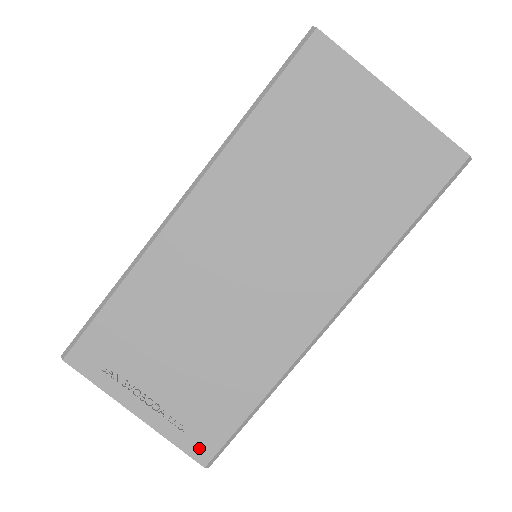
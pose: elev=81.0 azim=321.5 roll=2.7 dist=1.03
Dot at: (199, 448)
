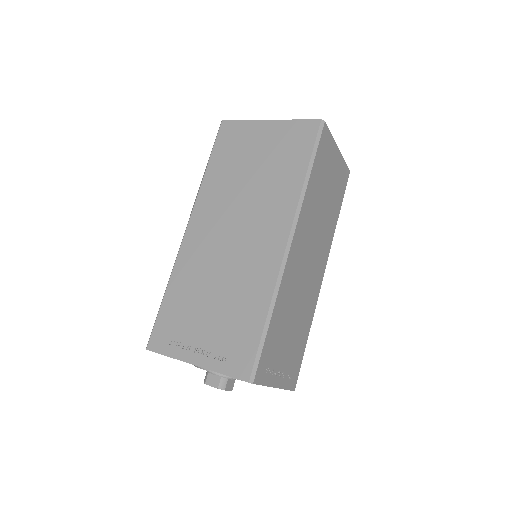
Dot at: (240, 369)
